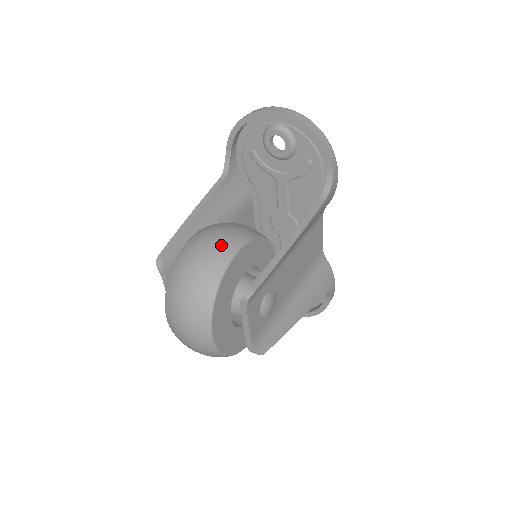
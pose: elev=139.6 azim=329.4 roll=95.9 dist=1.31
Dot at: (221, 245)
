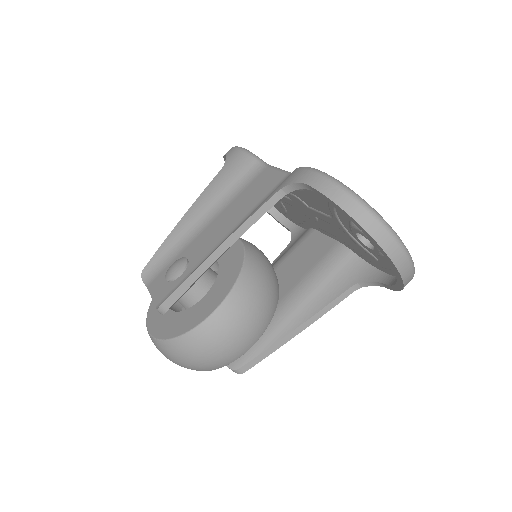
Dot at: (237, 348)
